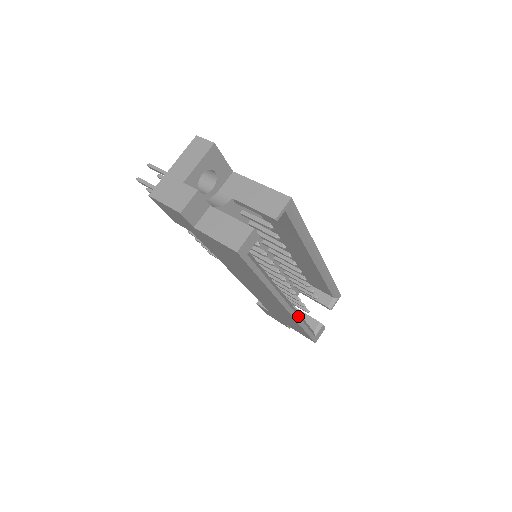
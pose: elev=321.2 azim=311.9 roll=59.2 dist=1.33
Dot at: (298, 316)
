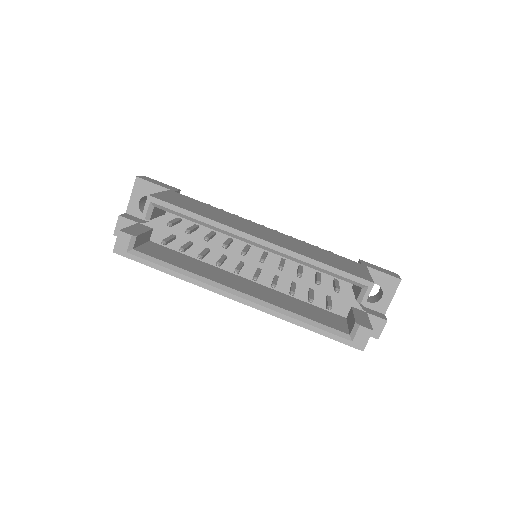
Dot at: (275, 311)
